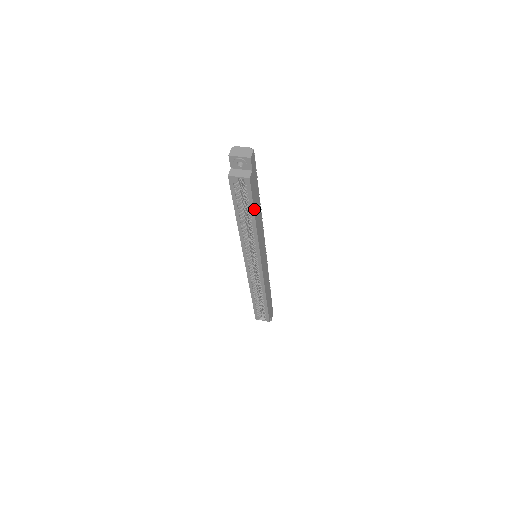
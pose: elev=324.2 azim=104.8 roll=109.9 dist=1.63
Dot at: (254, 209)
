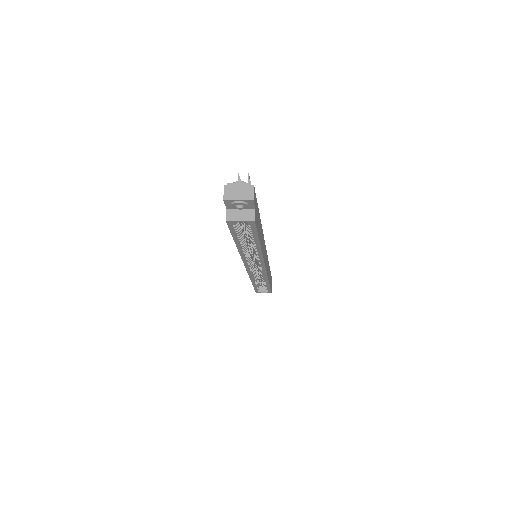
Dot at: (259, 238)
